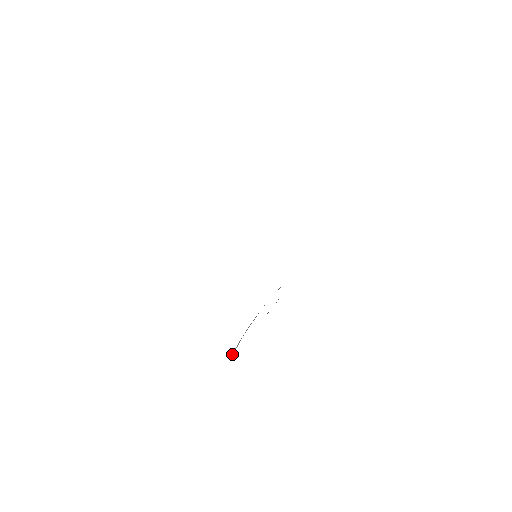
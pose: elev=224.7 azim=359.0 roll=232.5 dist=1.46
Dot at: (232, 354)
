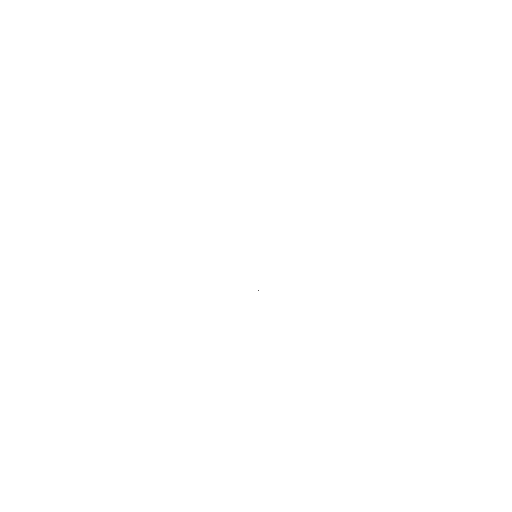
Dot at: occluded
